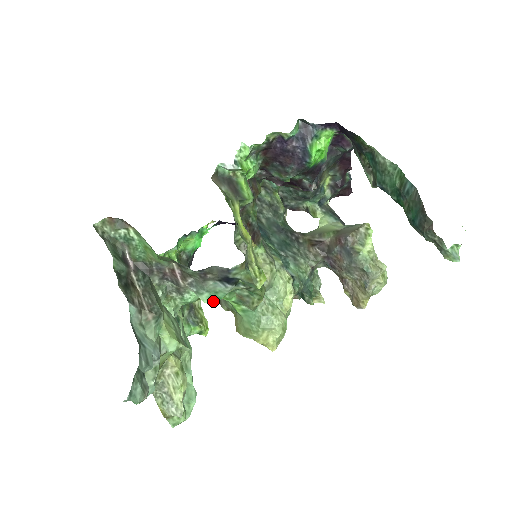
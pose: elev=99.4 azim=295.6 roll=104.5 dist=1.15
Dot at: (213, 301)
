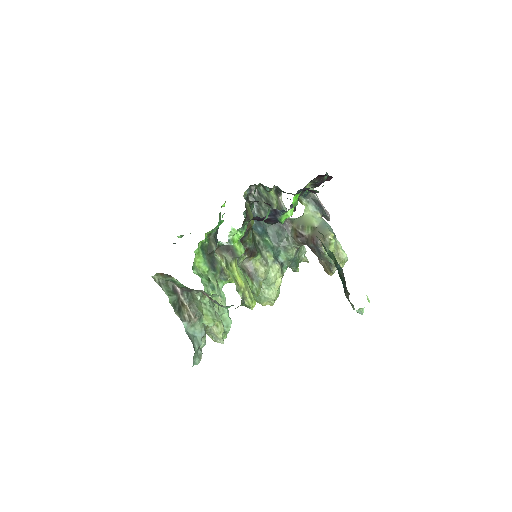
Dot at: occluded
